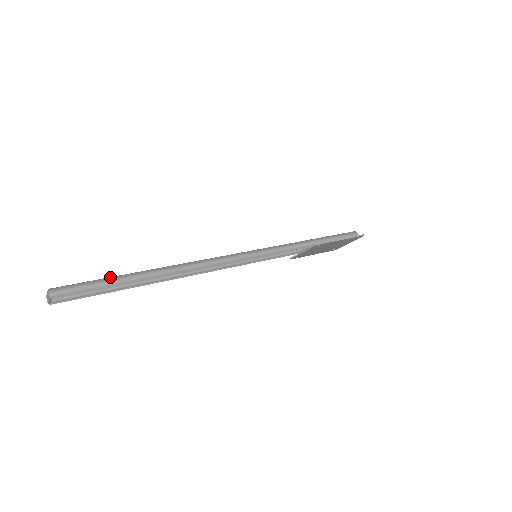
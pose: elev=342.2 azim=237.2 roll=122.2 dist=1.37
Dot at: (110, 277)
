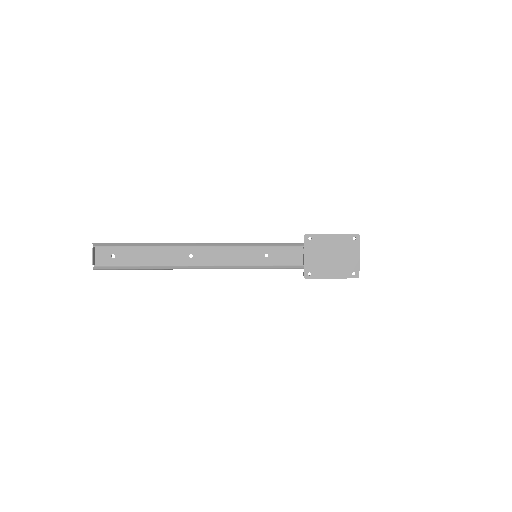
Dot at: (133, 245)
